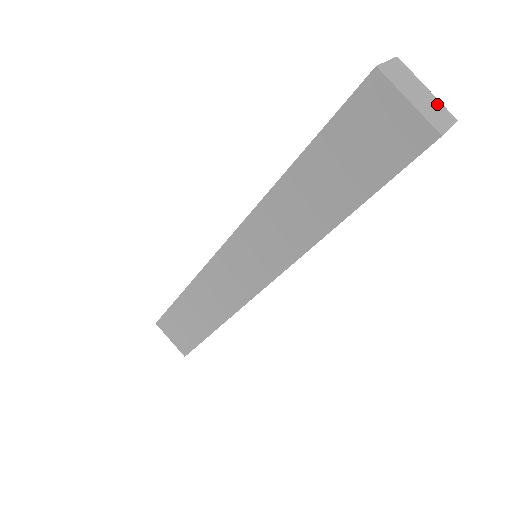
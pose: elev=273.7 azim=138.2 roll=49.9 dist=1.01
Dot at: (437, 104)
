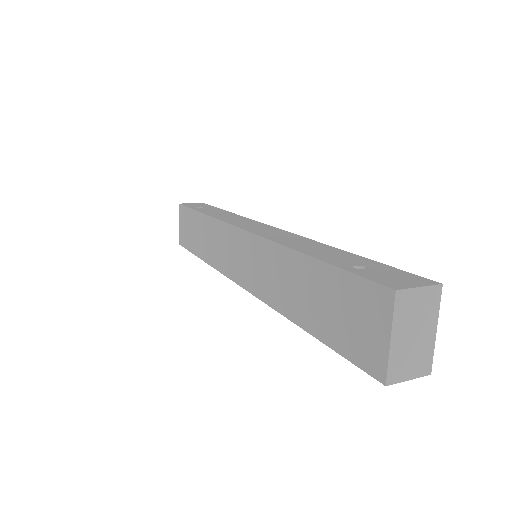
Dot at: (426, 351)
